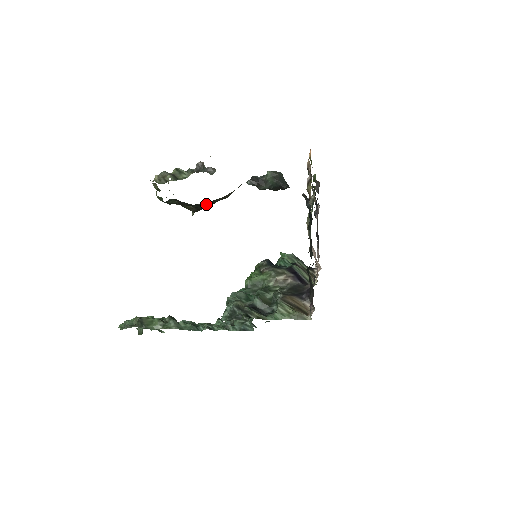
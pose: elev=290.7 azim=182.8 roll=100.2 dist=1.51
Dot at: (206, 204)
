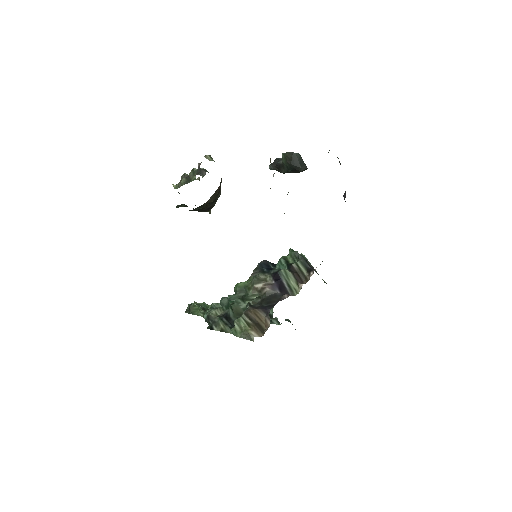
Dot at: (198, 209)
